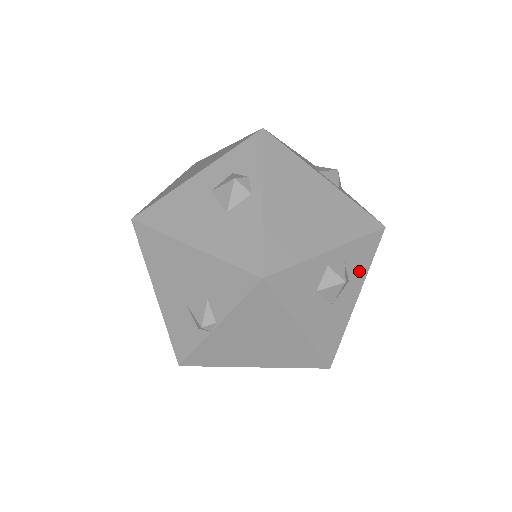
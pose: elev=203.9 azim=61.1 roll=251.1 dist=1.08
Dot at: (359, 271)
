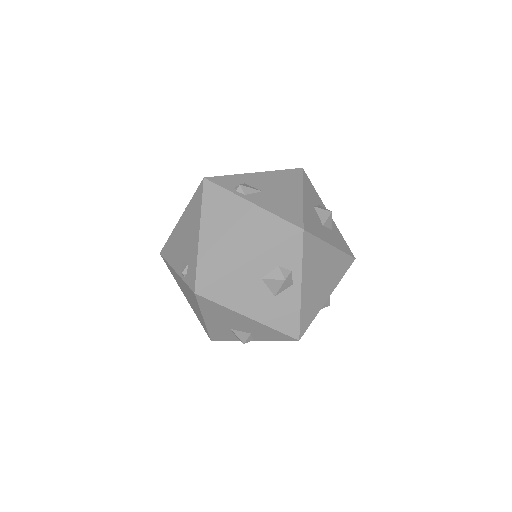
Dot at: occluded
